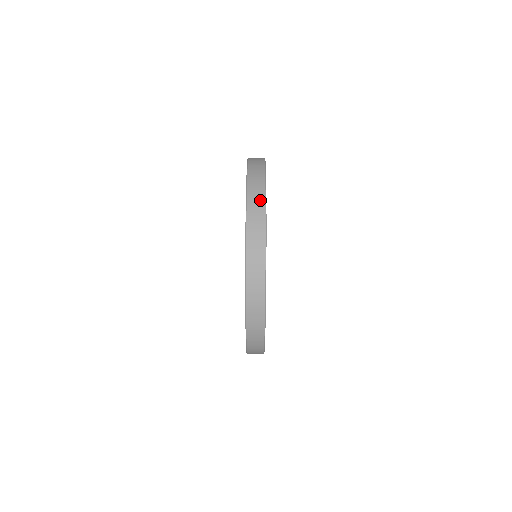
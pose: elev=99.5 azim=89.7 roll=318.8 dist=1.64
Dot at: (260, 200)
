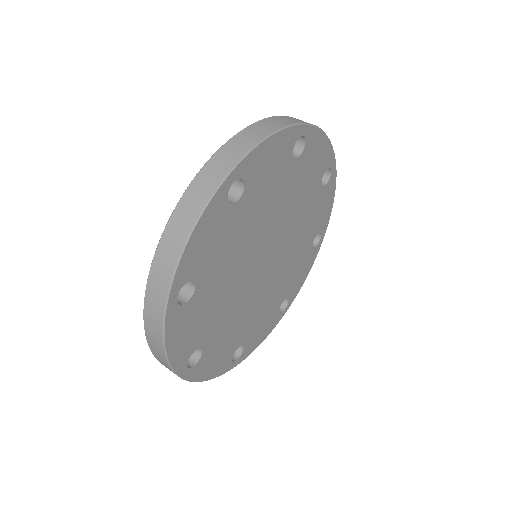
Dot at: occluded
